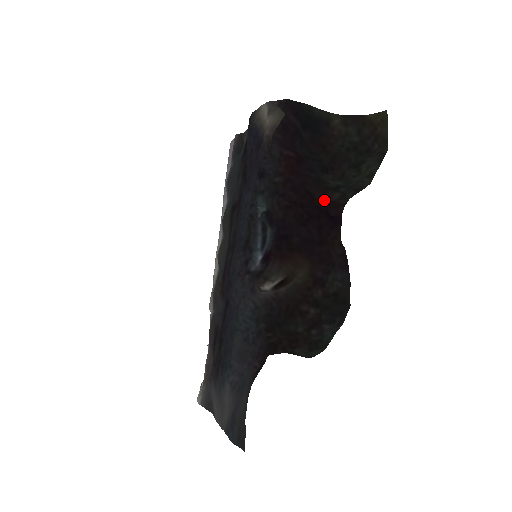
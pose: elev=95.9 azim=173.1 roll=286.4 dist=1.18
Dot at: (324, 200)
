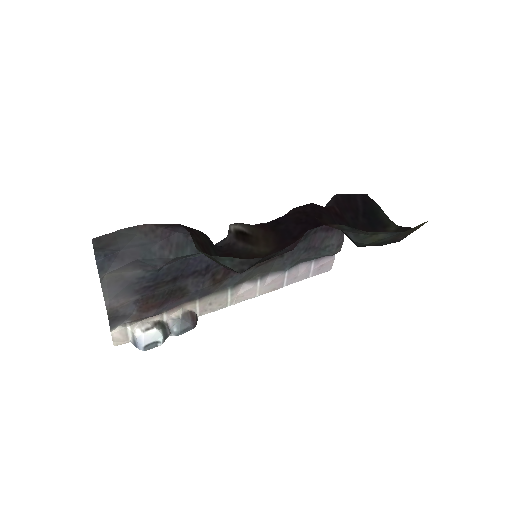
Dot at: (325, 223)
